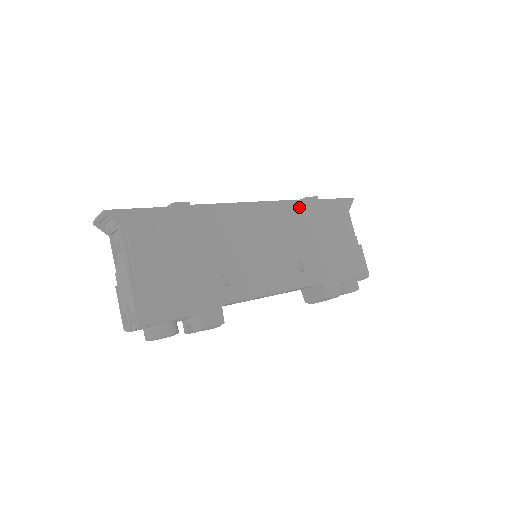
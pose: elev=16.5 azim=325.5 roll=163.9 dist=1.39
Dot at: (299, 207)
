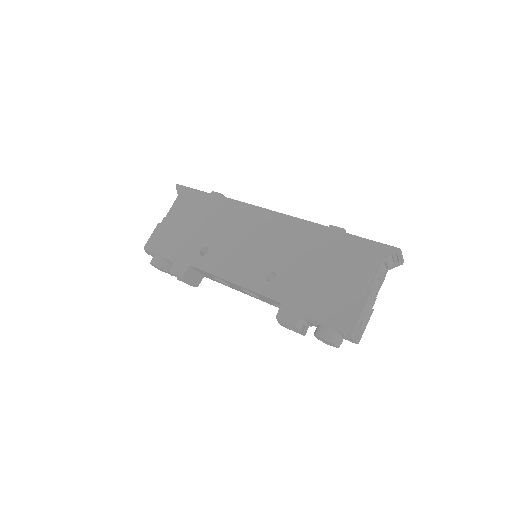
Dot at: (313, 230)
